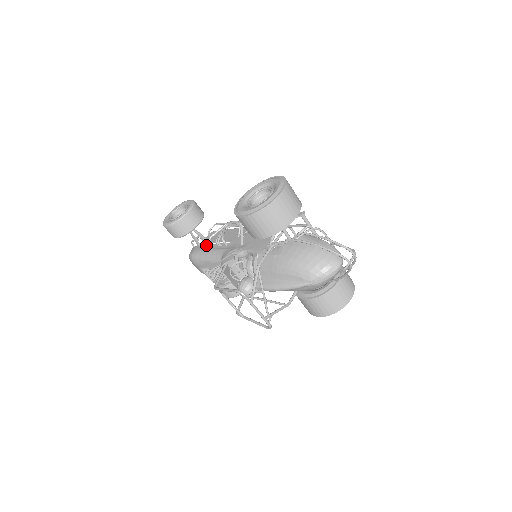
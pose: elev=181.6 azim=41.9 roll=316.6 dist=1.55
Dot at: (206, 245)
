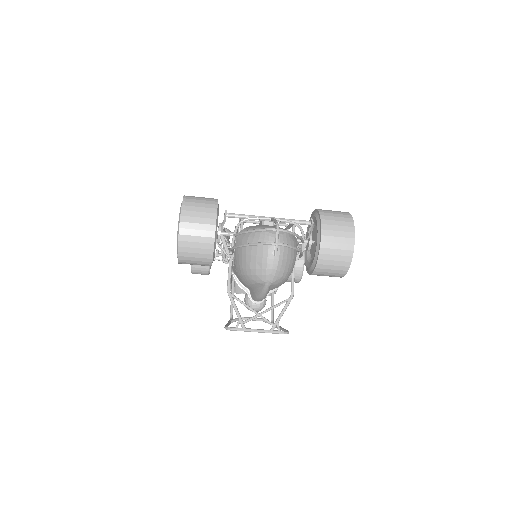
Dot at: occluded
